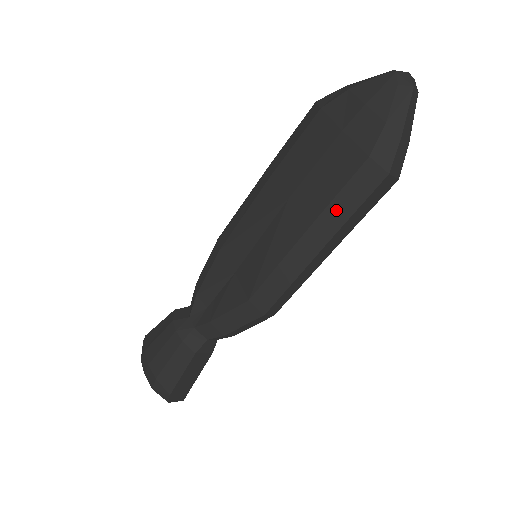
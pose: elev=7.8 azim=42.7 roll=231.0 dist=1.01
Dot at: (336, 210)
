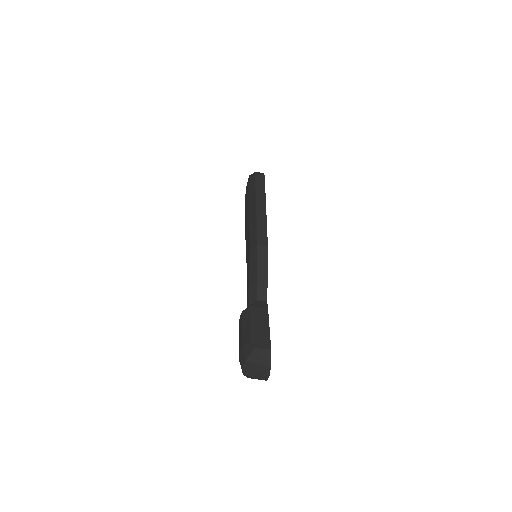
Dot at: (251, 198)
